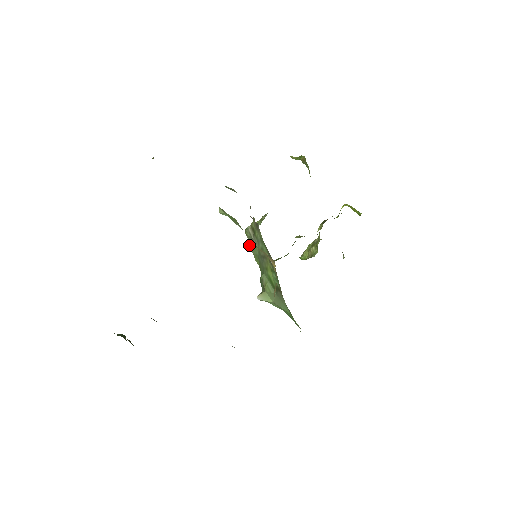
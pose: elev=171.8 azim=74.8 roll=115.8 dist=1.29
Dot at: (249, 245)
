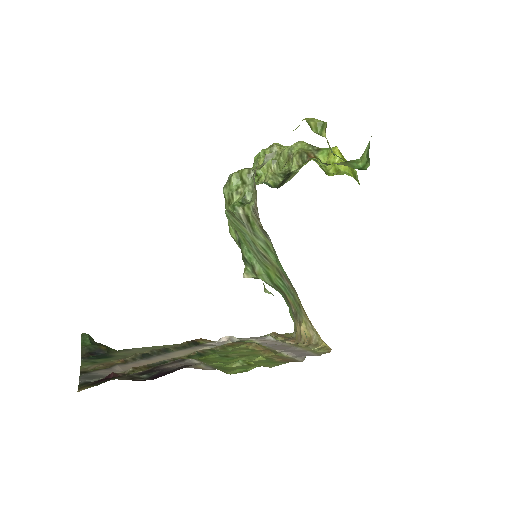
Dot at: (227, 212)
